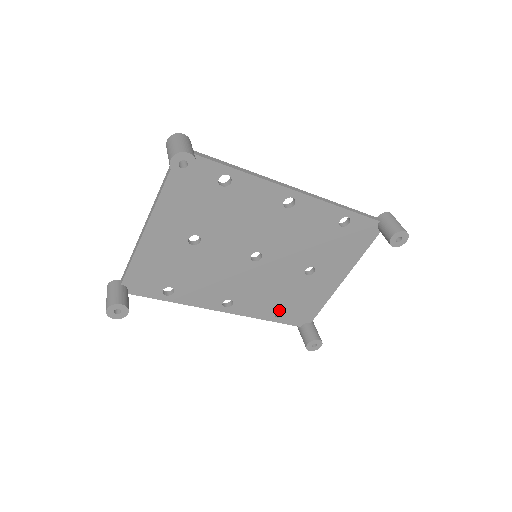
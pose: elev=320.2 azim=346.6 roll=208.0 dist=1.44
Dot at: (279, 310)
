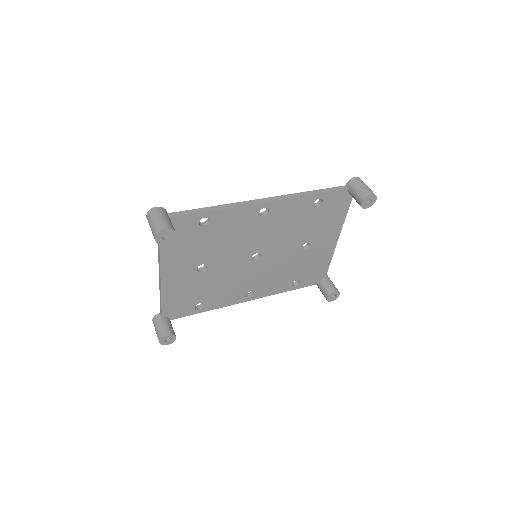
Dot at: occluded
